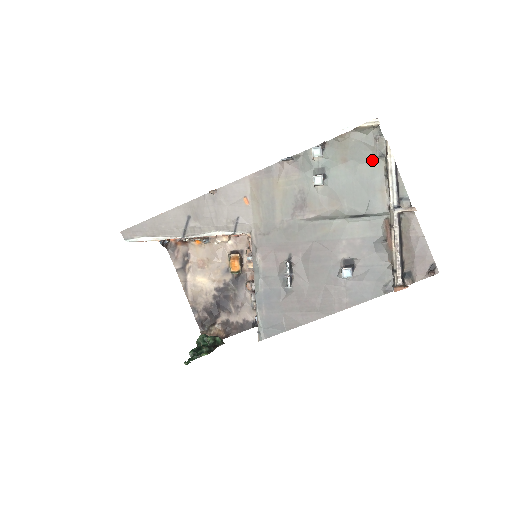
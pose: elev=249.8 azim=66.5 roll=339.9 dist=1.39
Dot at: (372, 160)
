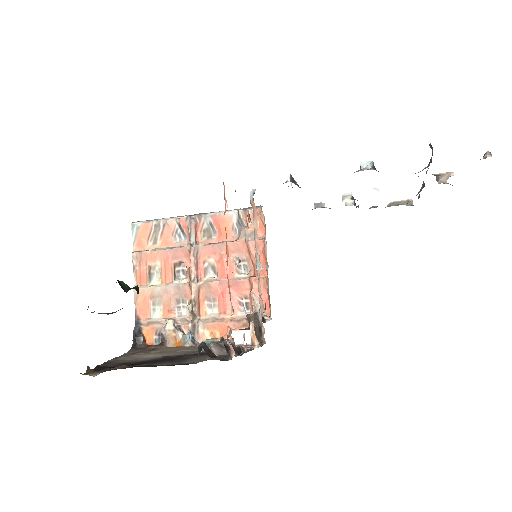
Dot at: occluded
